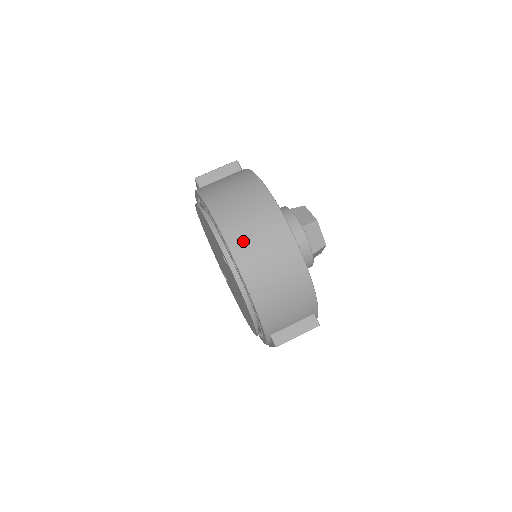
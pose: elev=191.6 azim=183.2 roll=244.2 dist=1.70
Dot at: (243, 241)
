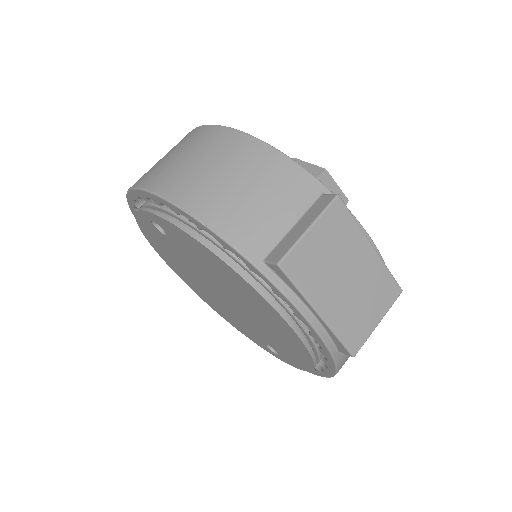
Dot at: (149, 172)
